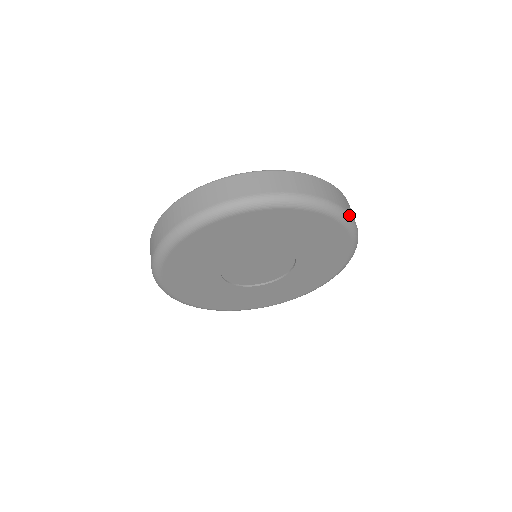
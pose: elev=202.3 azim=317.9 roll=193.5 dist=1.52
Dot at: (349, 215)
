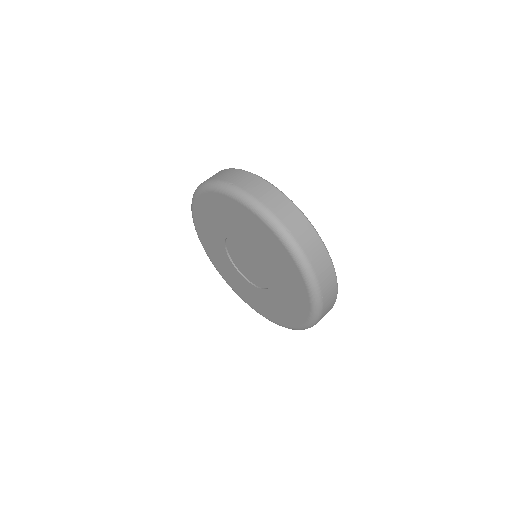
Dot at: occluded
